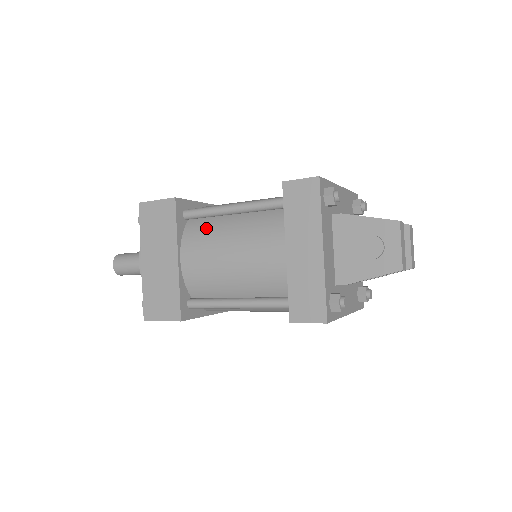
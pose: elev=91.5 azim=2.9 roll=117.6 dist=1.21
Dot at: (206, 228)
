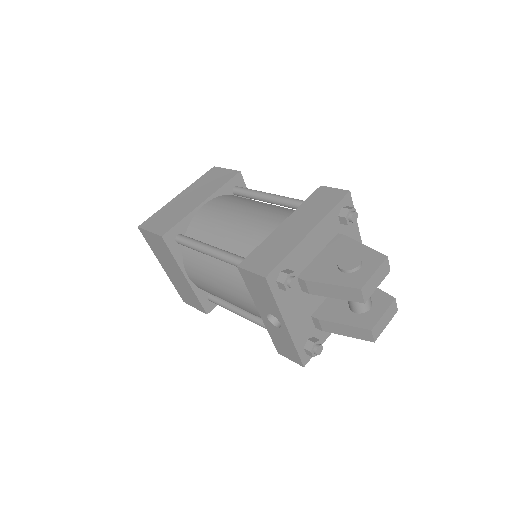
Dot at: (241, 199)
